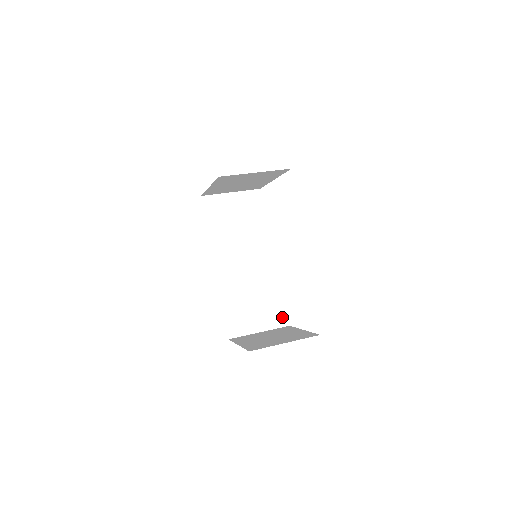
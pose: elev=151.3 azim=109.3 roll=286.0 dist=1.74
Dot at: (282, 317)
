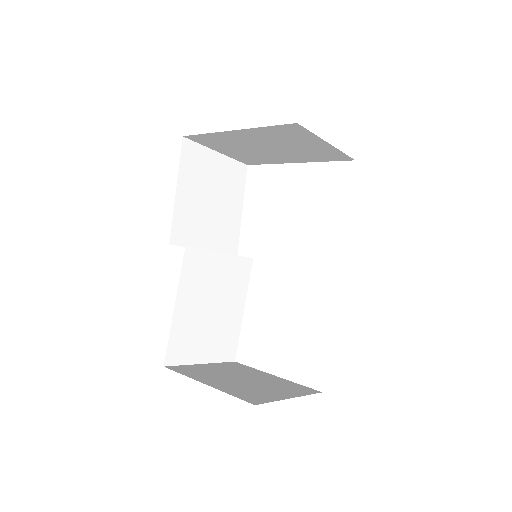
Dot at: (231, 348)
